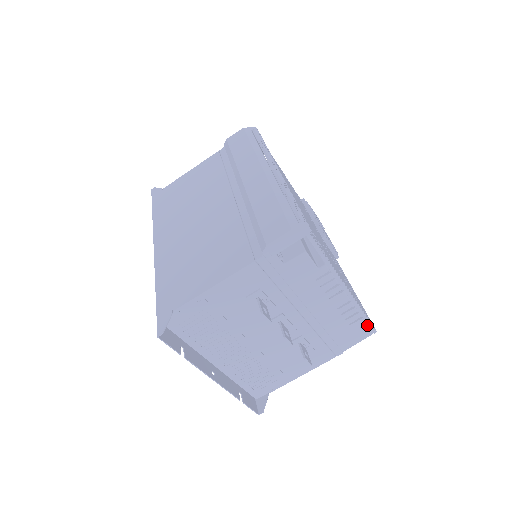
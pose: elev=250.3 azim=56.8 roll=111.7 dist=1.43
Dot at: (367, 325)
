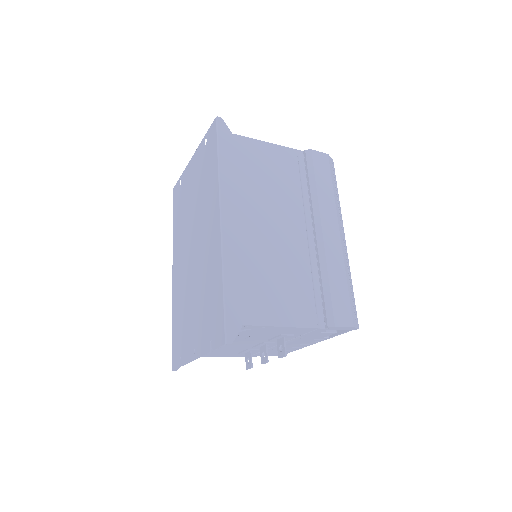
Dot at: occluded
